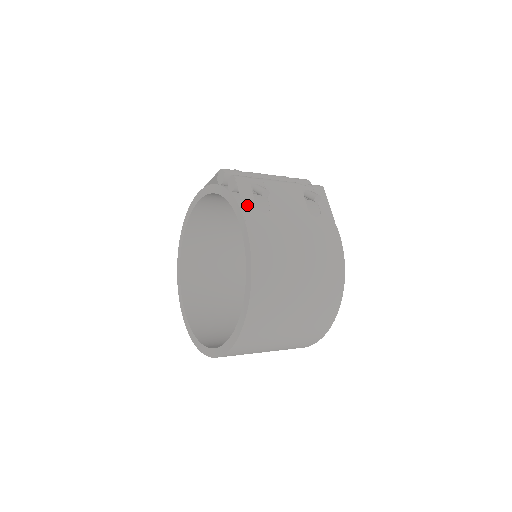
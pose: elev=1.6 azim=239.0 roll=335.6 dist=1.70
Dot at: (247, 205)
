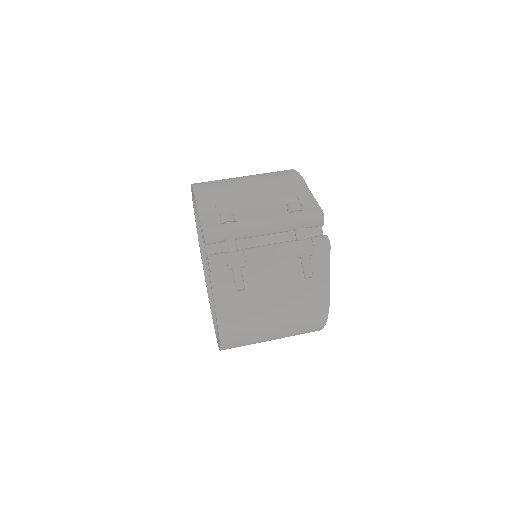
Dot at: (220, 295)
